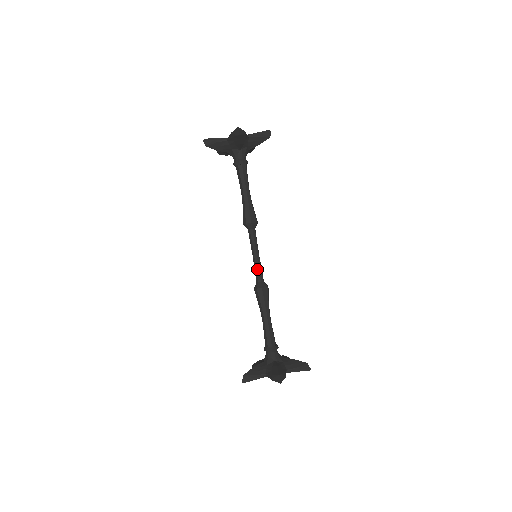
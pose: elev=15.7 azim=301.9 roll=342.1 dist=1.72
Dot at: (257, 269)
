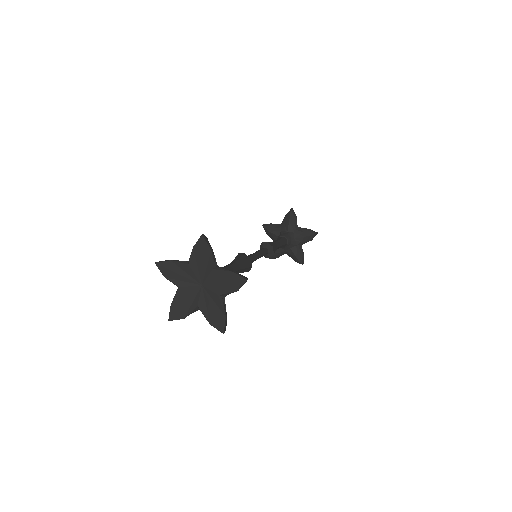
Dot at: (250, 255)
